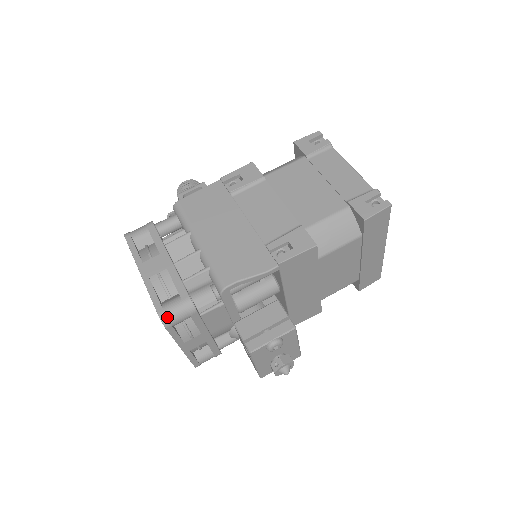
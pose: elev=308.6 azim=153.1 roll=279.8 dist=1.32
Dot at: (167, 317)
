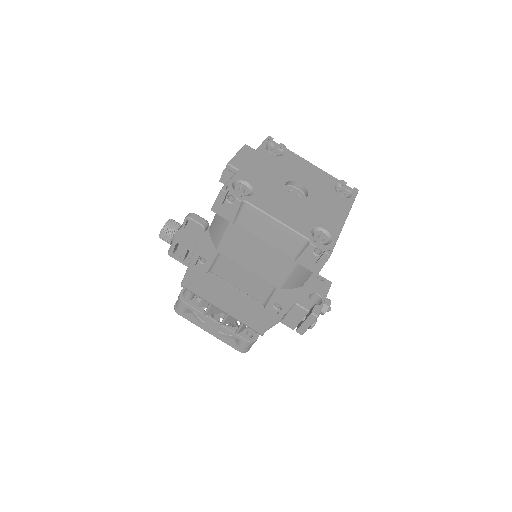
Dot at: (245, 350)
